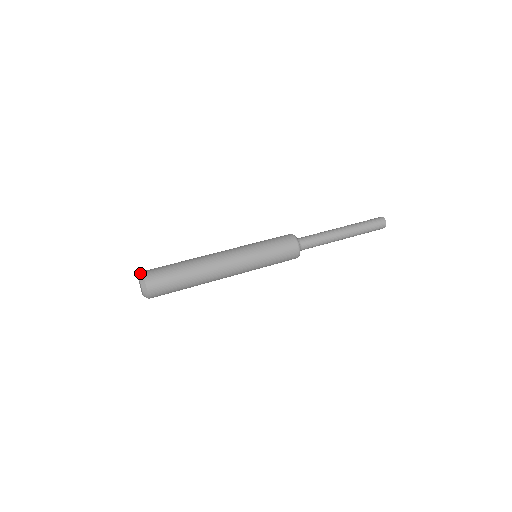
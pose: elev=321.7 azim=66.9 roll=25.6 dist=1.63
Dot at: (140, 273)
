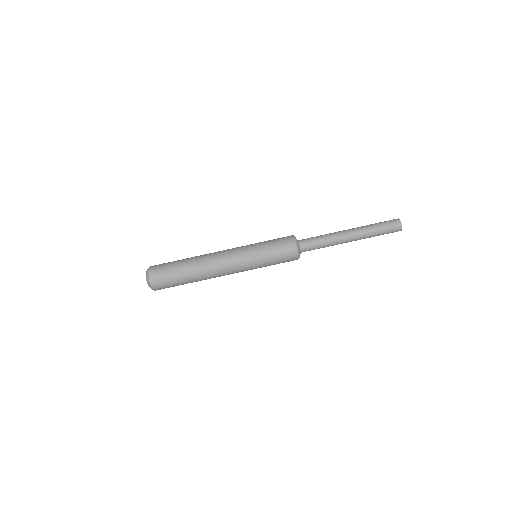
Dot at: (148, 281)
